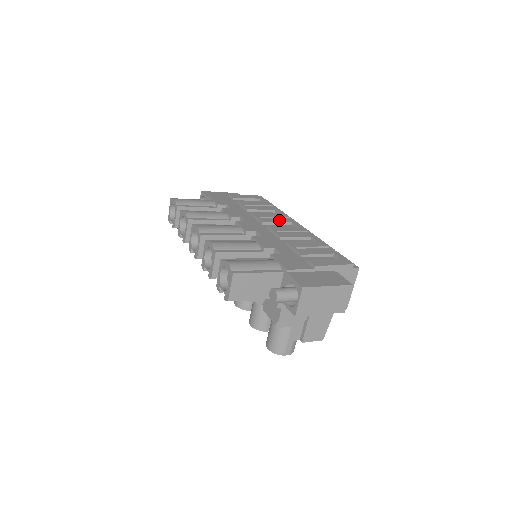
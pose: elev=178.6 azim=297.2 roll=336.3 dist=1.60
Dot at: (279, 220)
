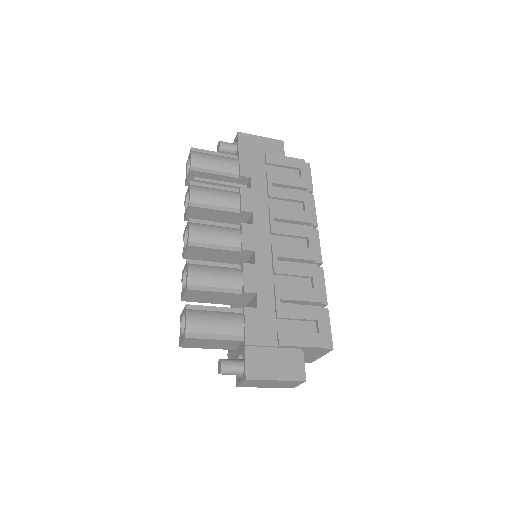
Dot at: (294, 230)
